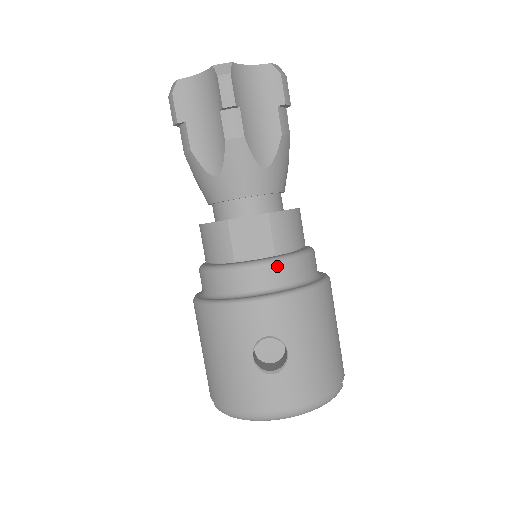
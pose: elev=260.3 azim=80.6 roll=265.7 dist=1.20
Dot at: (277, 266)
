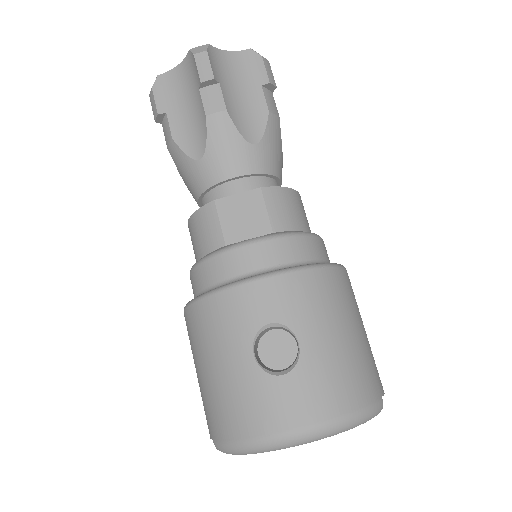
Dot at: (275, 242)
